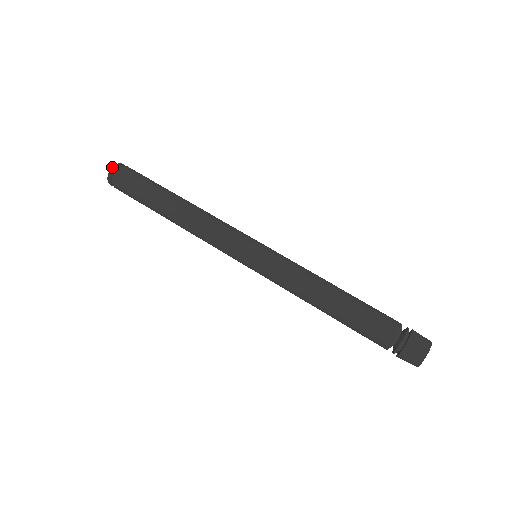
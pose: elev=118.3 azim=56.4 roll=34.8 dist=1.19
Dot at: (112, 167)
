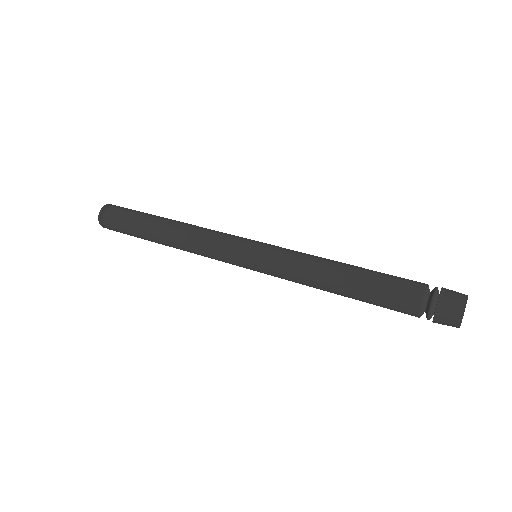
Dot at: (109, 204)
